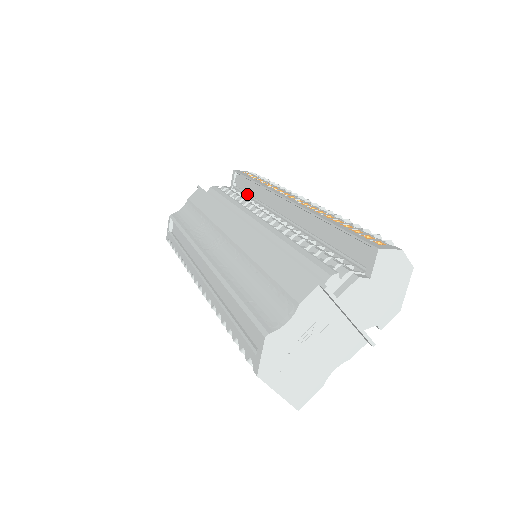
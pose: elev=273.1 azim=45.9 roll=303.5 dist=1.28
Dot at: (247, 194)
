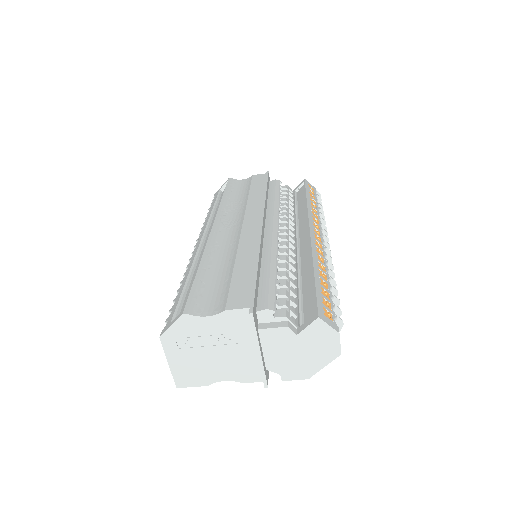
Dot at: (296, 205)
